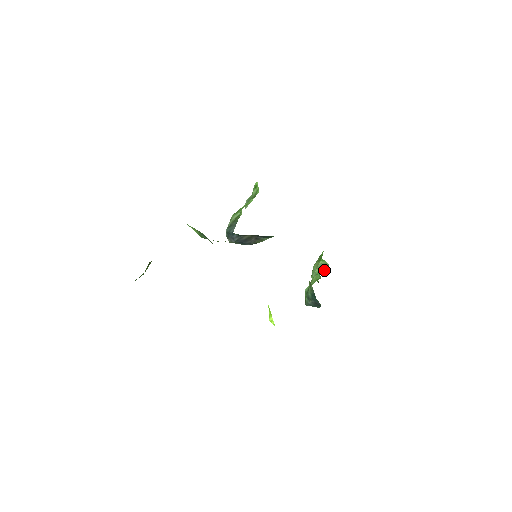
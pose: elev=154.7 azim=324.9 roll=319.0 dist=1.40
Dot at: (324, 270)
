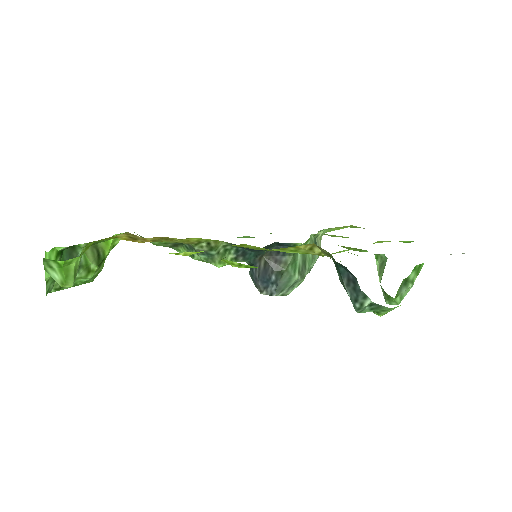
Dot at: occluded
